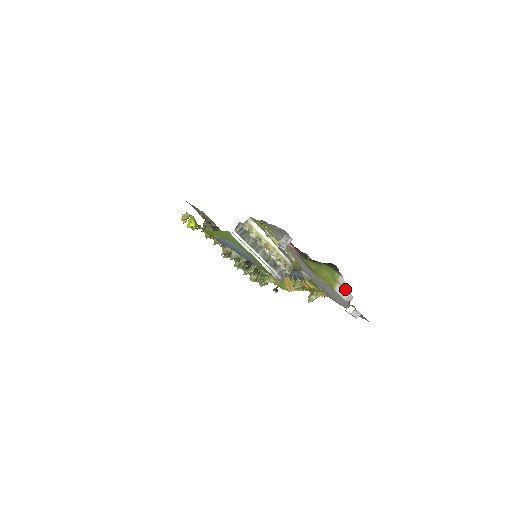
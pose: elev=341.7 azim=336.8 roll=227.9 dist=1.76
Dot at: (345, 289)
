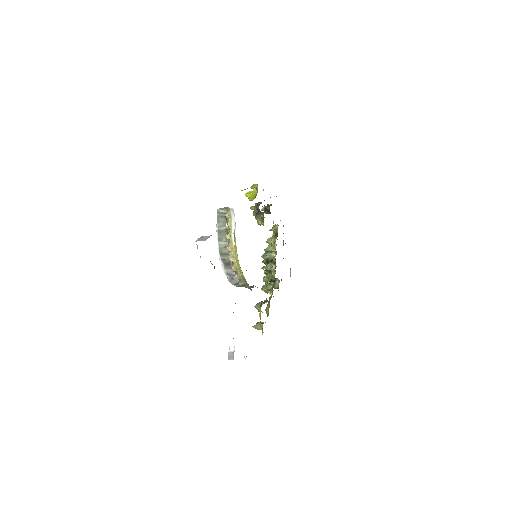
Dot at: occluded
